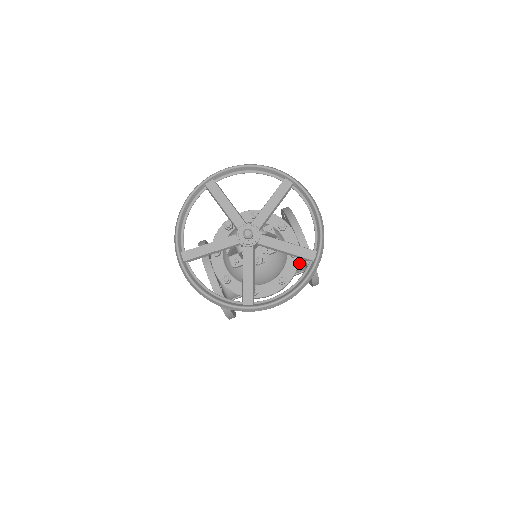
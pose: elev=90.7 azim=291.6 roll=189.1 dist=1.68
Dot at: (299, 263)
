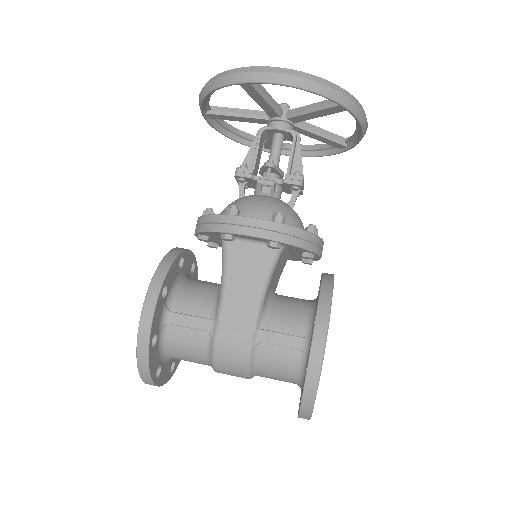
Dot at: (307, 312)
